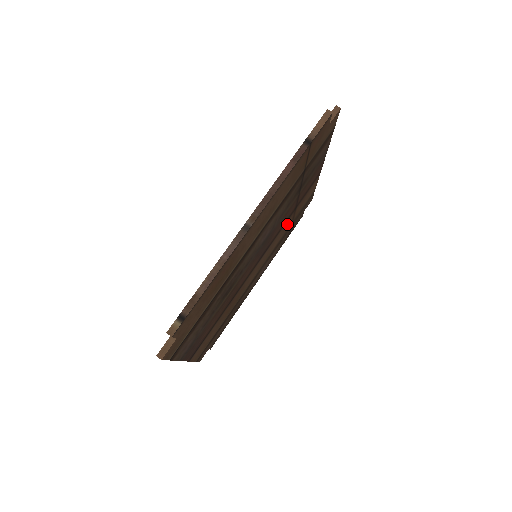
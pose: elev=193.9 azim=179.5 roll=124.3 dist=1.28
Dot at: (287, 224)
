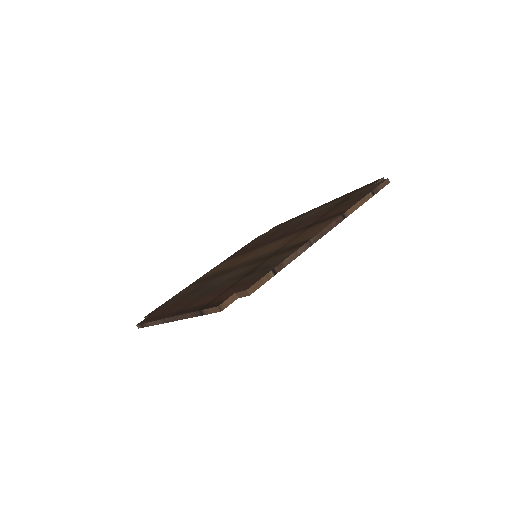
Dot at: occluded
